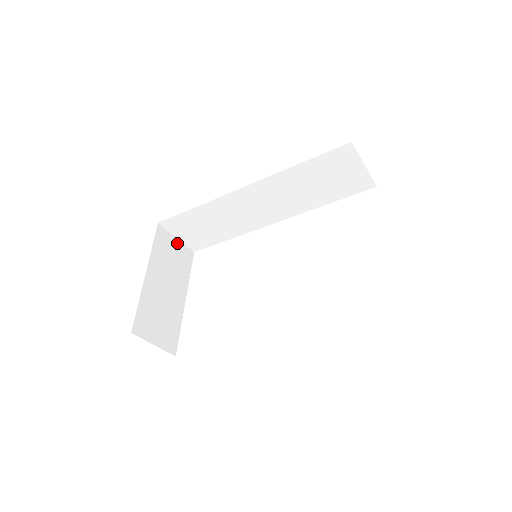
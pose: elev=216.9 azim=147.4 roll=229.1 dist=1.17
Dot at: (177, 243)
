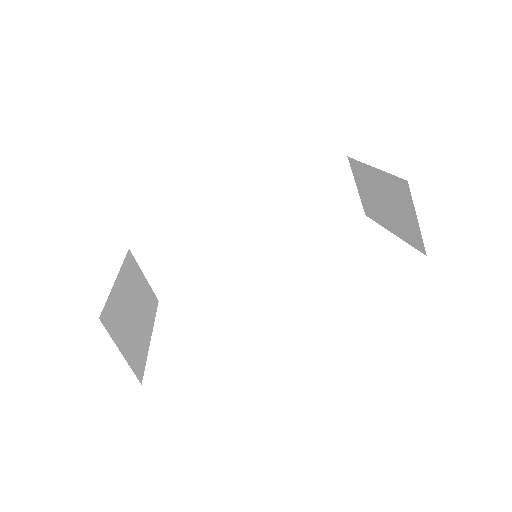
Dot at: (144, 280)
